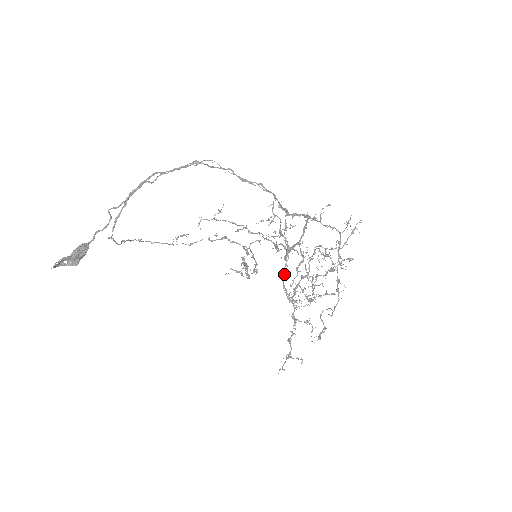
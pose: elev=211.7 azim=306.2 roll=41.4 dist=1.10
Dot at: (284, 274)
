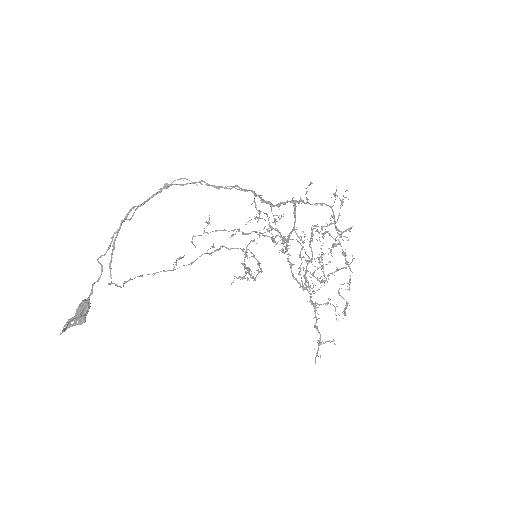
Dot at: (289, 264)
